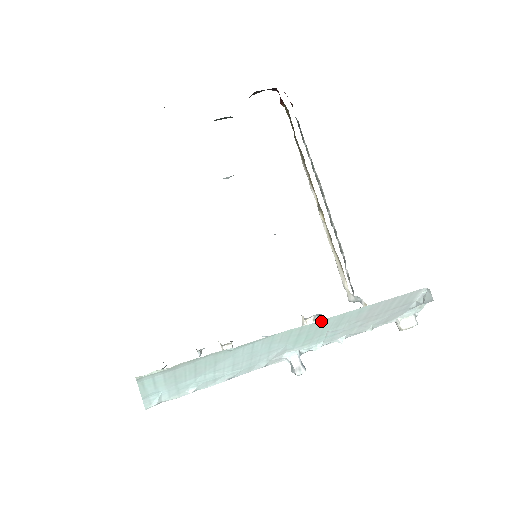
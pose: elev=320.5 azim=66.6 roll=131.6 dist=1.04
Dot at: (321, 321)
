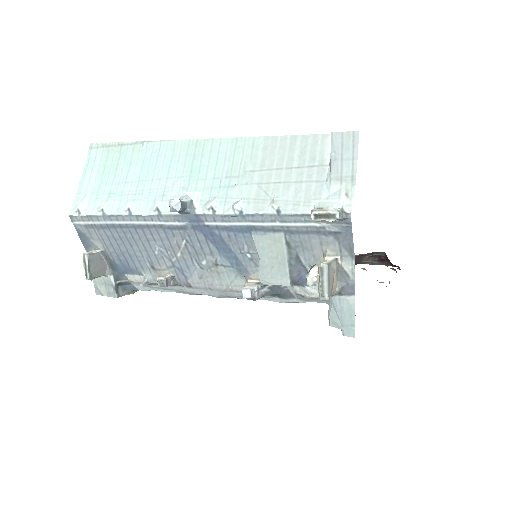
Dot at: (214, 141)
